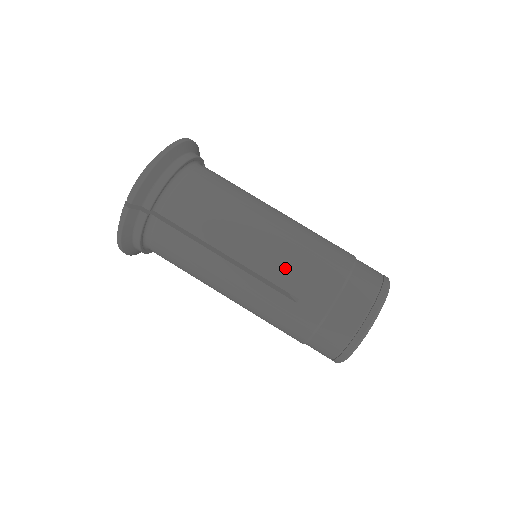
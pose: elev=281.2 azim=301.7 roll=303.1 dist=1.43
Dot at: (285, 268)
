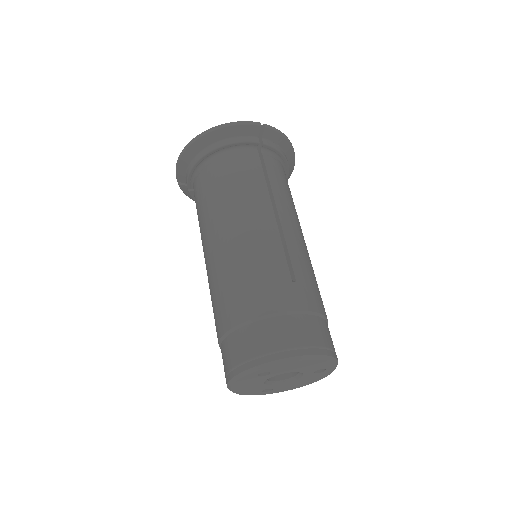
Dot at: (304, 261)
